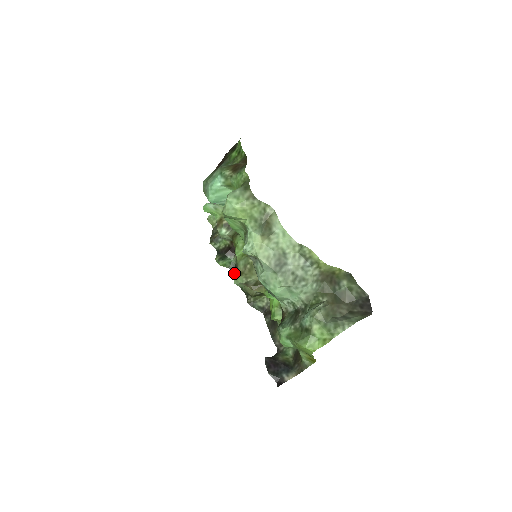
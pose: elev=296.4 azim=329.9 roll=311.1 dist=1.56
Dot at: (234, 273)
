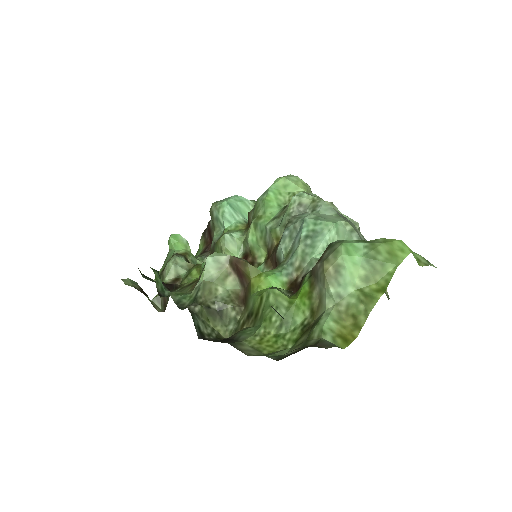
Dot at: occluded
